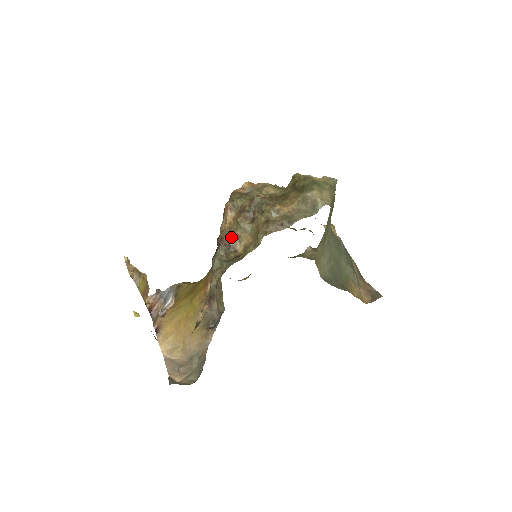
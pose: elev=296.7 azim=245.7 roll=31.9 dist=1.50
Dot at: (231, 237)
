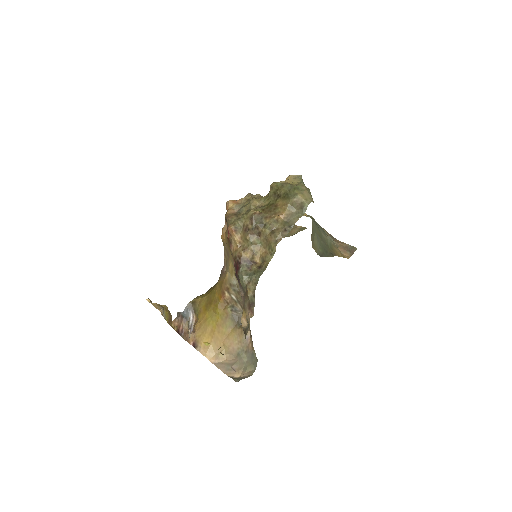
Dot at: (247, 253)
